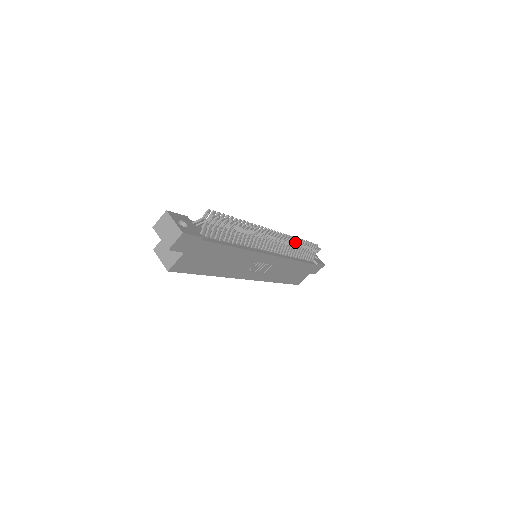
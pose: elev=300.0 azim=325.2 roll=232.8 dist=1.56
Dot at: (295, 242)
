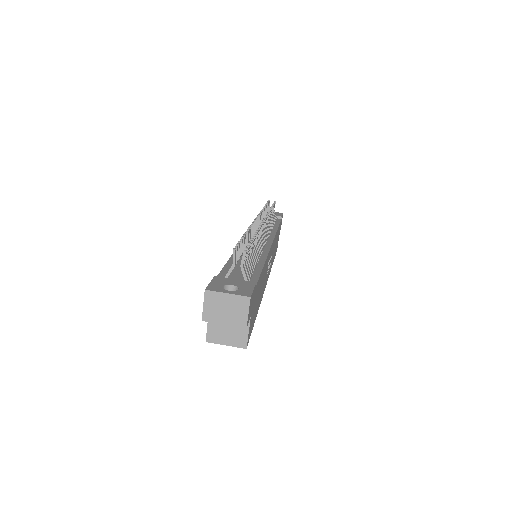
Dot at: (269, 213)
